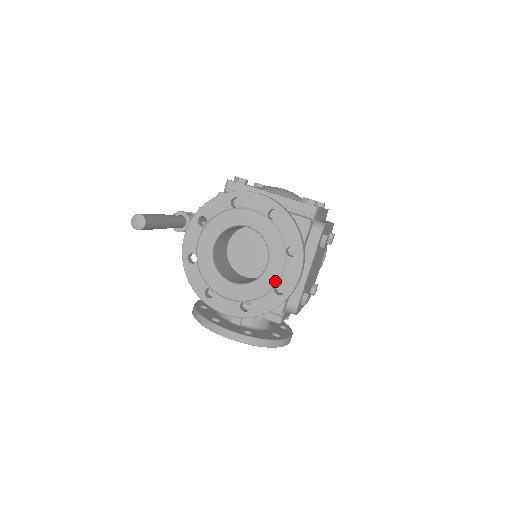
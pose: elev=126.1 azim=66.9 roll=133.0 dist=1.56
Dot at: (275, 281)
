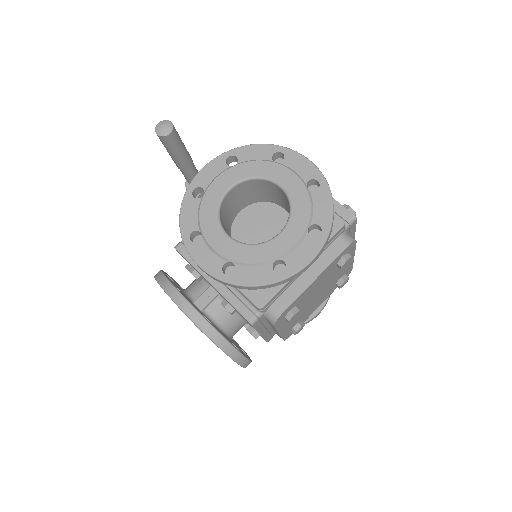
Dot at: (280, 254)
